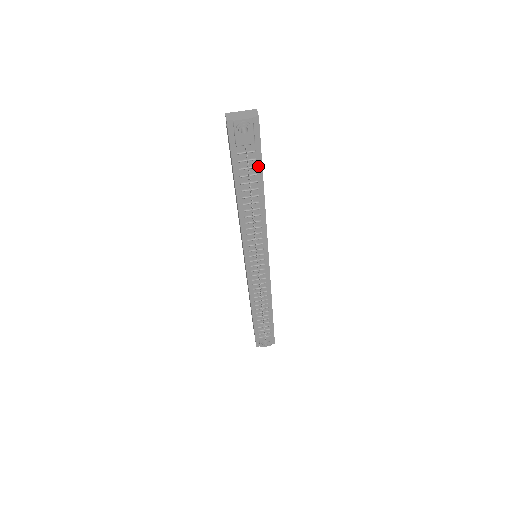
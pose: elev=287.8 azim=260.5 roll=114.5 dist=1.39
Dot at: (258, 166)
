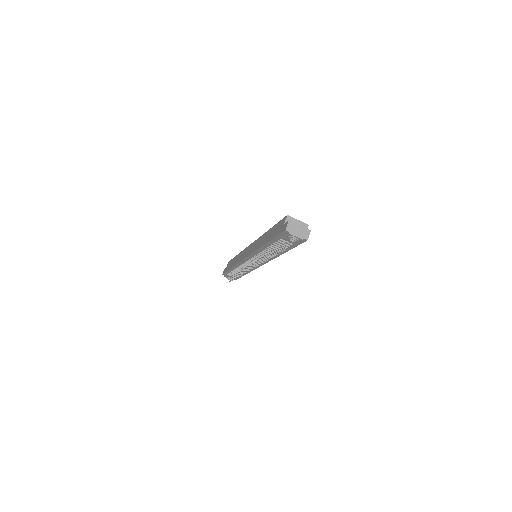
Dot at: (289, 247)
